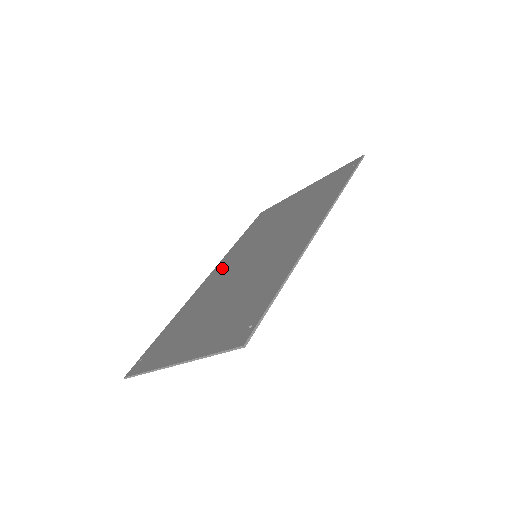
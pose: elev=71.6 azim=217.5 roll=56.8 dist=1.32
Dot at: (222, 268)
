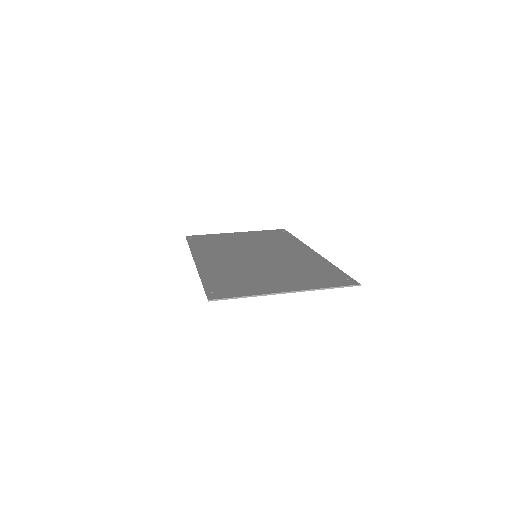
Dot at: (212, 257)
